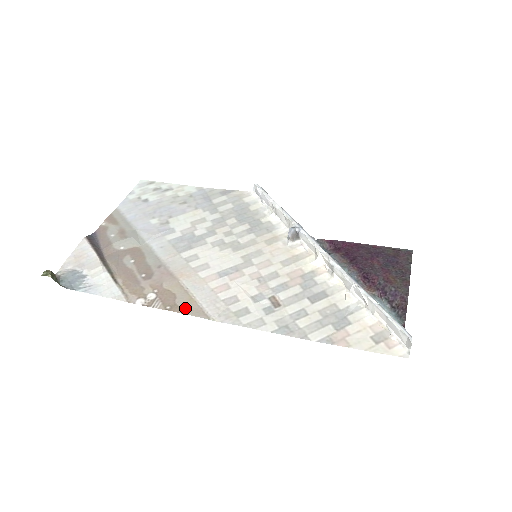
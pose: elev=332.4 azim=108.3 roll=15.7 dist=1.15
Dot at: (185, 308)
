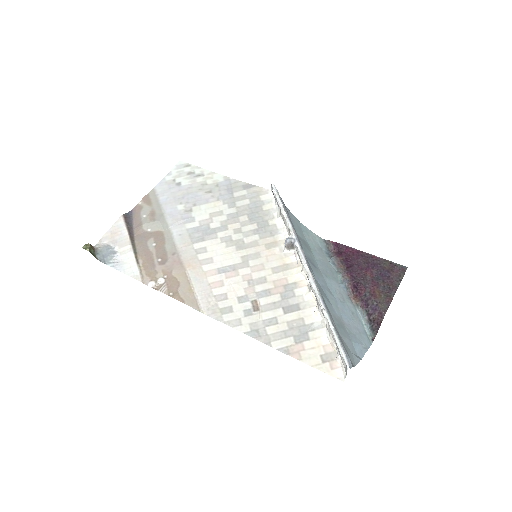
Dot at: (184, 297)
